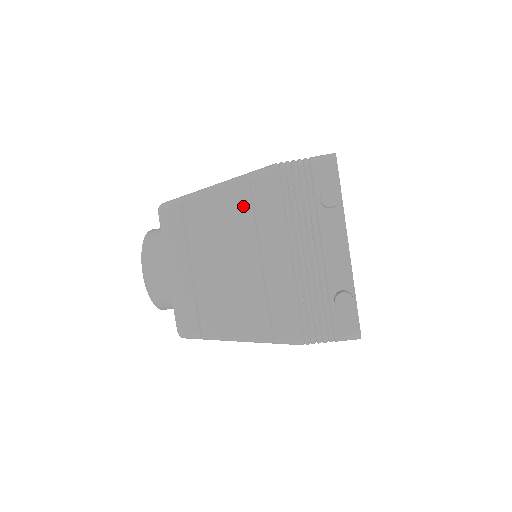
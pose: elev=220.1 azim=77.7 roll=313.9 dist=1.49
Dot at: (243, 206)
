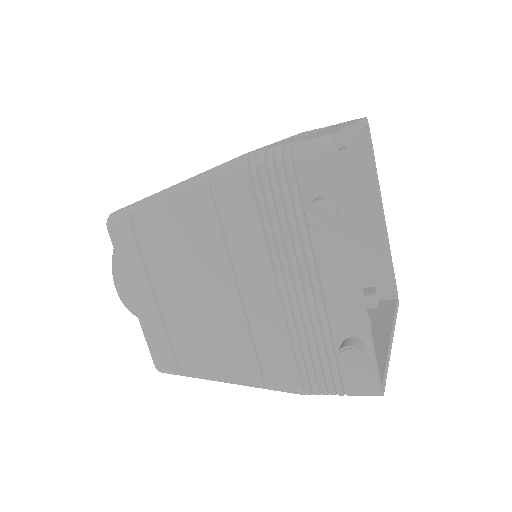
Dot at: (206, 220)
